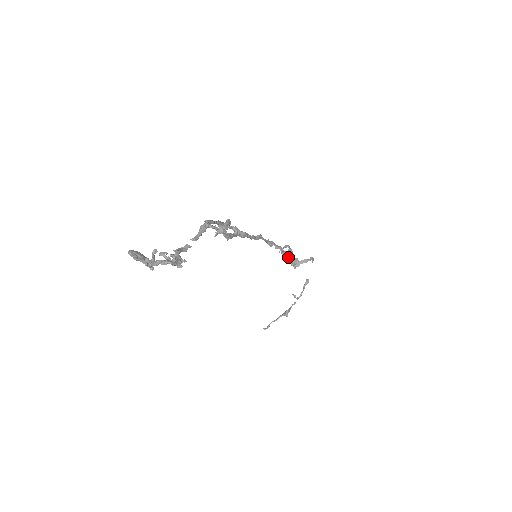
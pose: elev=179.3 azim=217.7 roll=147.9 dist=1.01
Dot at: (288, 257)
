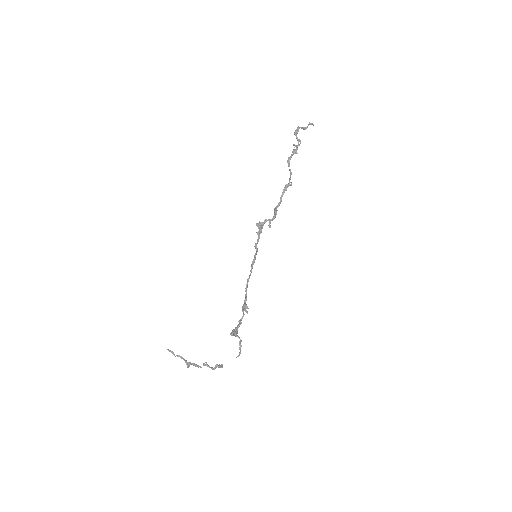
Dot at: (245, 310)
